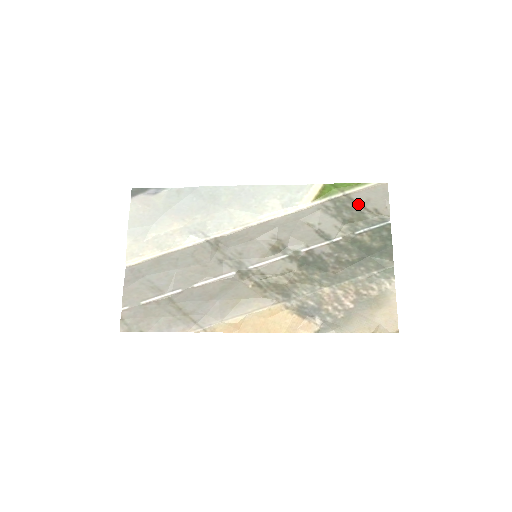
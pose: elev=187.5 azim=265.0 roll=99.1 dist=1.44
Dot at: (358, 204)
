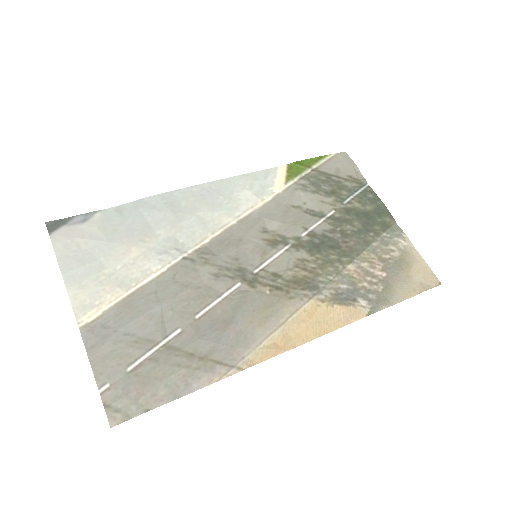
Dot at: (331, 175)
